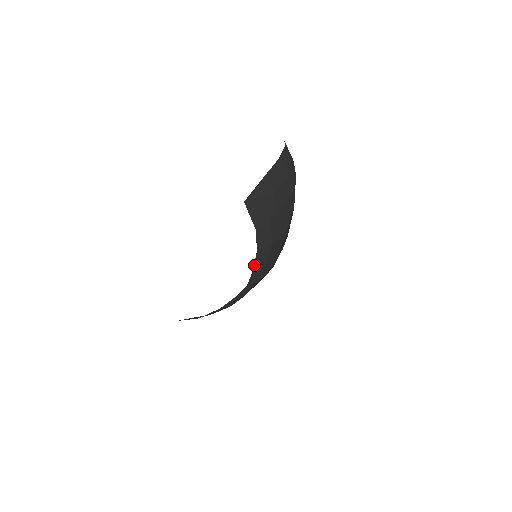
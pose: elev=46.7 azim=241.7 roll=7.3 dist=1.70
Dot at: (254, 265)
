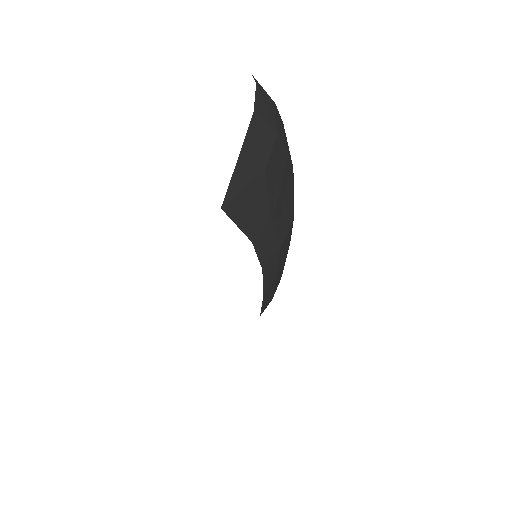
Dot at: (263, 288)
